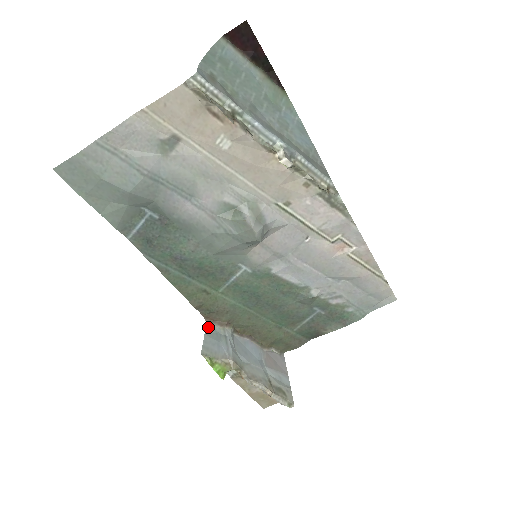
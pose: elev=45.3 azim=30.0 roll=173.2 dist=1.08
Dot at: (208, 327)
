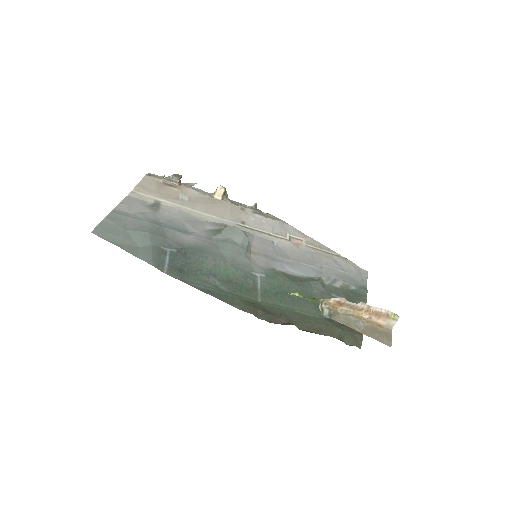
Dot at: occluded
